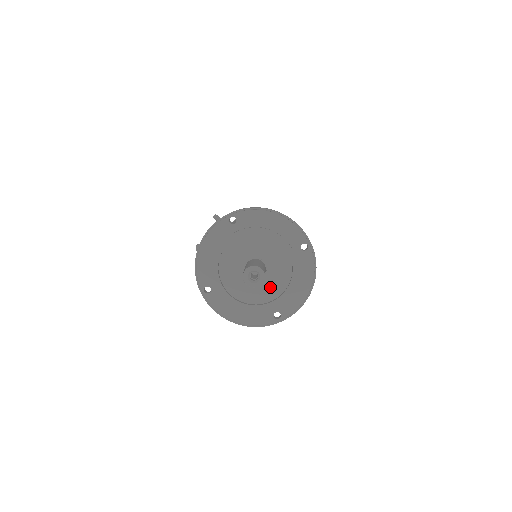
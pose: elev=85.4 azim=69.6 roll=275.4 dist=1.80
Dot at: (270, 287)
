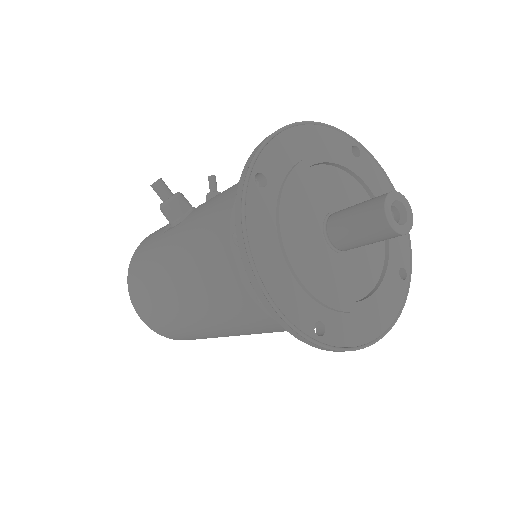
Dot at: (338, 277)
